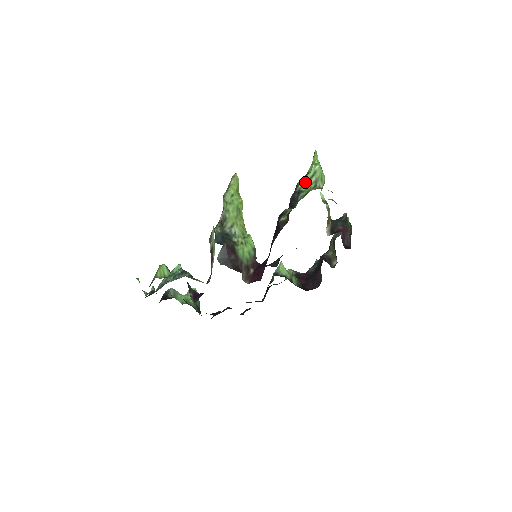
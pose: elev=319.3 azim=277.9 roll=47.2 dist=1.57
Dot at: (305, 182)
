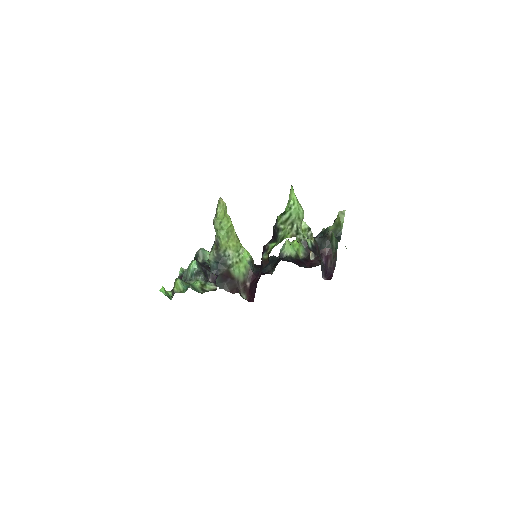
Dot at: (283, 221)
